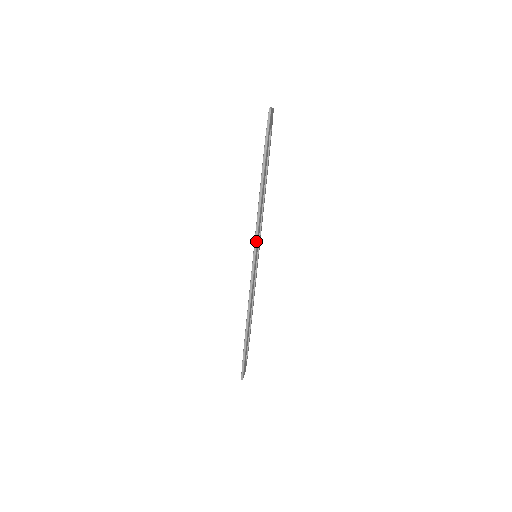
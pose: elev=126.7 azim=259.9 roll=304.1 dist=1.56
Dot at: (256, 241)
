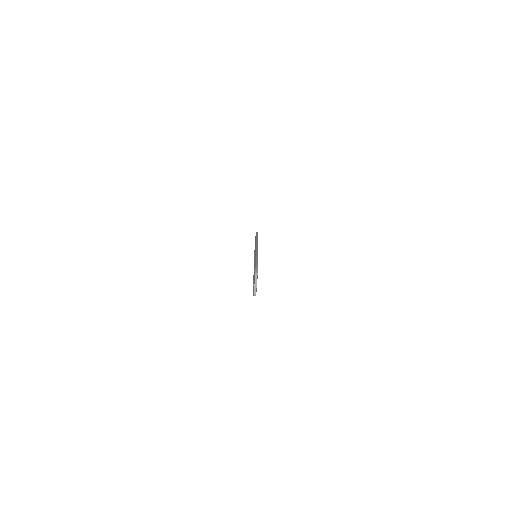
Dot at: occluded
